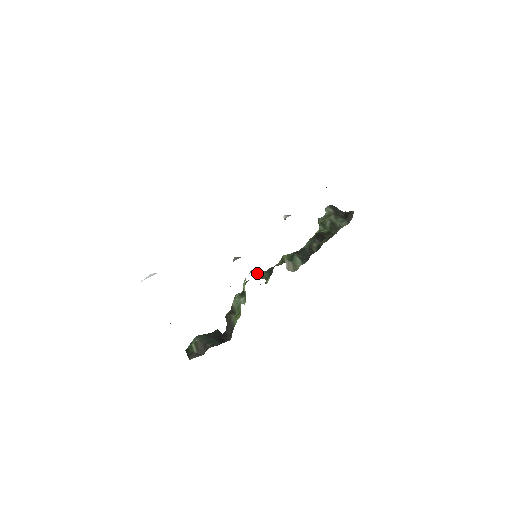
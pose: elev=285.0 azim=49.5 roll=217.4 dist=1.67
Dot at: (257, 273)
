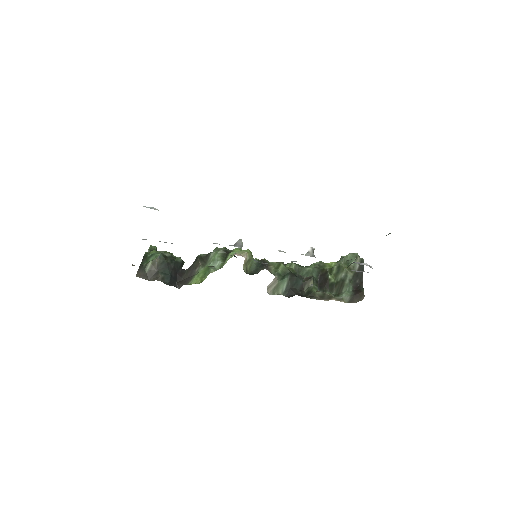
Dot at: (248, 259)
